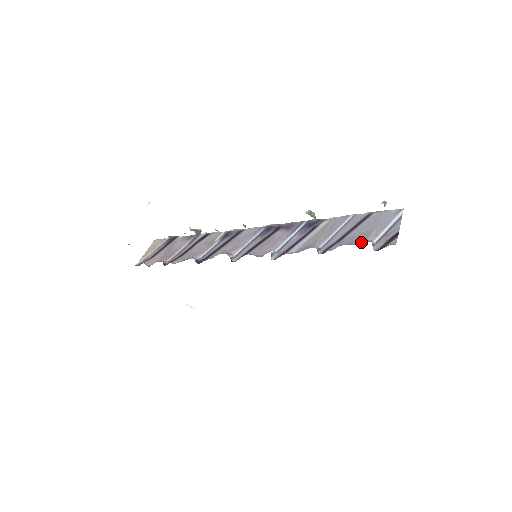
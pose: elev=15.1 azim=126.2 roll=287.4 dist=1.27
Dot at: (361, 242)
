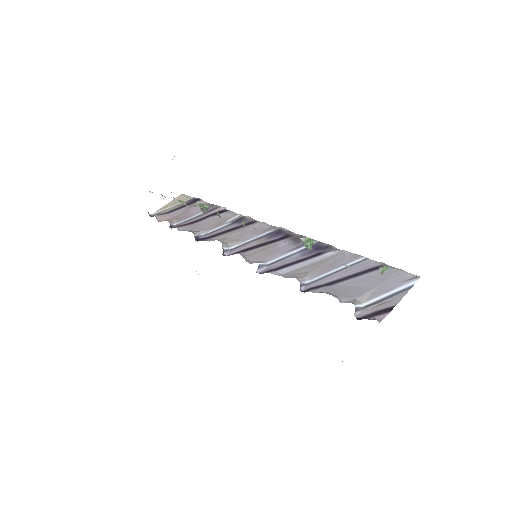
Dot at: (348, 299)
